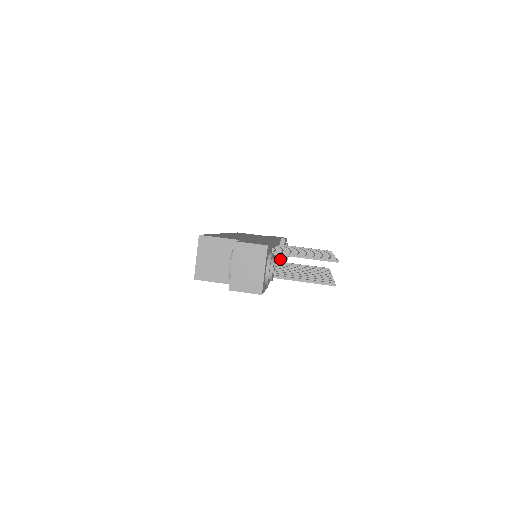
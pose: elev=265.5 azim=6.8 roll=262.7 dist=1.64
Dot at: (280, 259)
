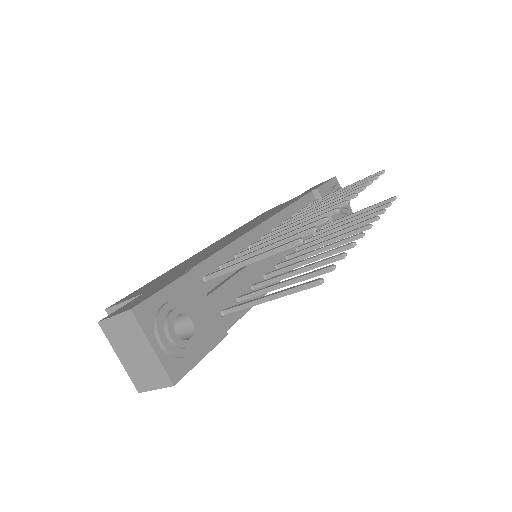
Dot at: occluded
